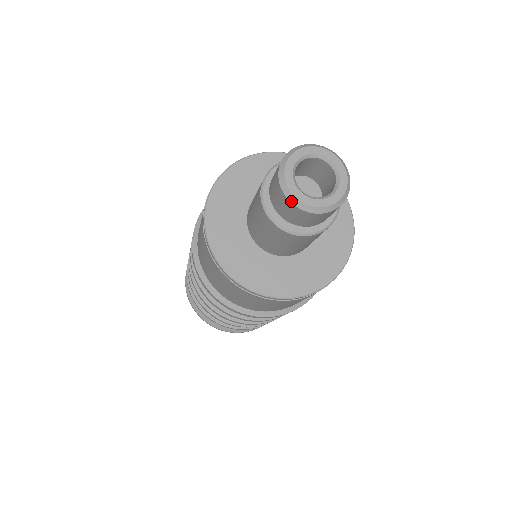
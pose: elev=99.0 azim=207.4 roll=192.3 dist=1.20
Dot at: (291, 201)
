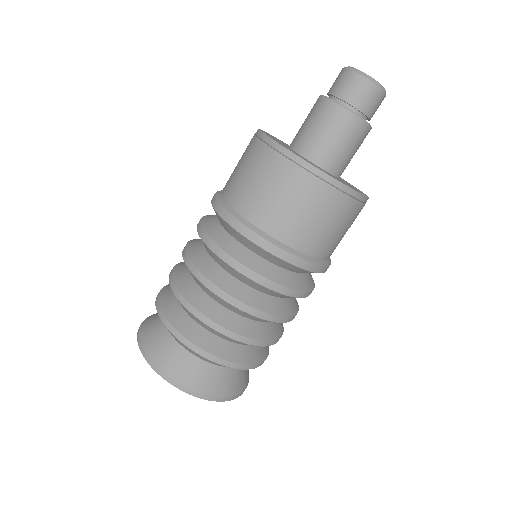
Dot at: (349, 68)
